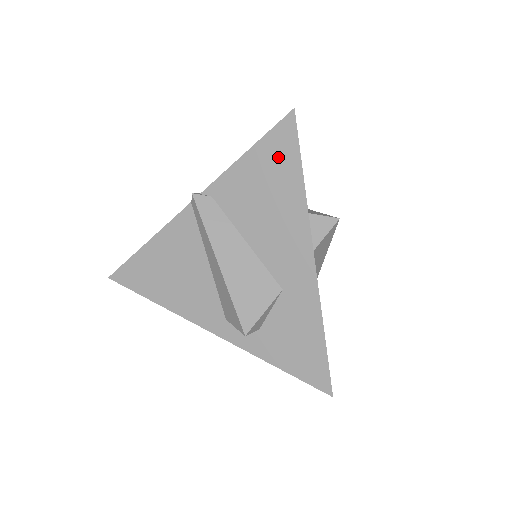
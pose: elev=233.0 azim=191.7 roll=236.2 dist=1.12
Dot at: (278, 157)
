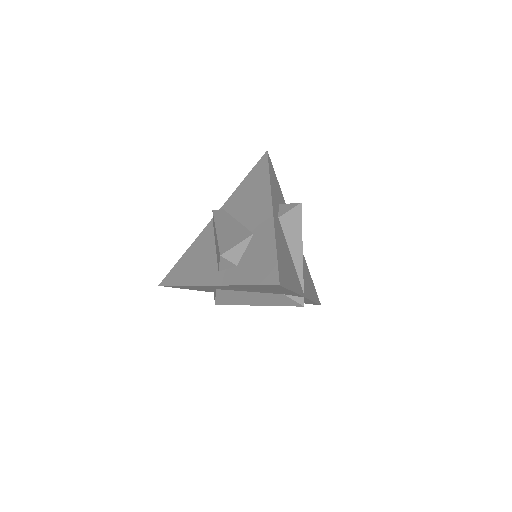
Dot at: (258, 173)
